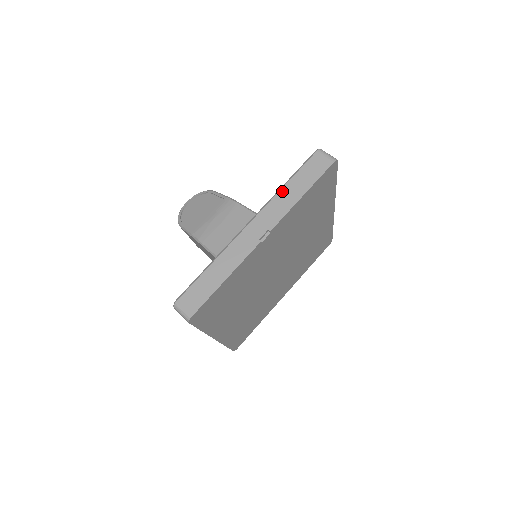
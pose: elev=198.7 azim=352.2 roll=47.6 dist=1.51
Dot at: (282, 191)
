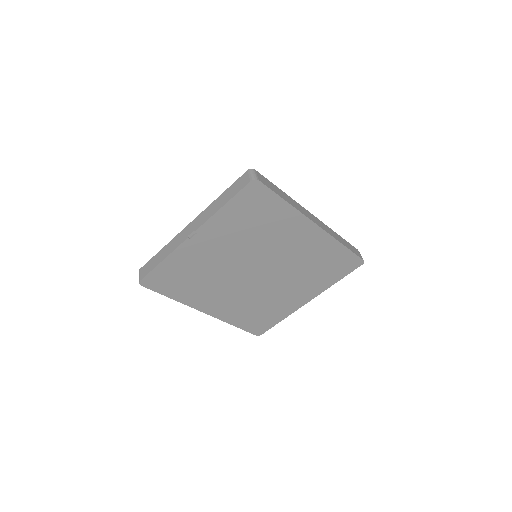
Dot at: (215, 201)
